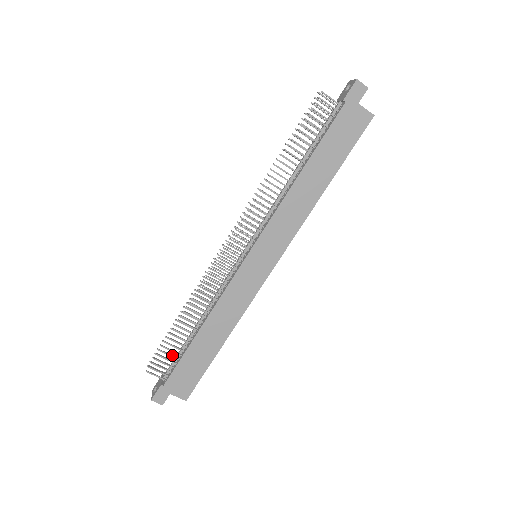
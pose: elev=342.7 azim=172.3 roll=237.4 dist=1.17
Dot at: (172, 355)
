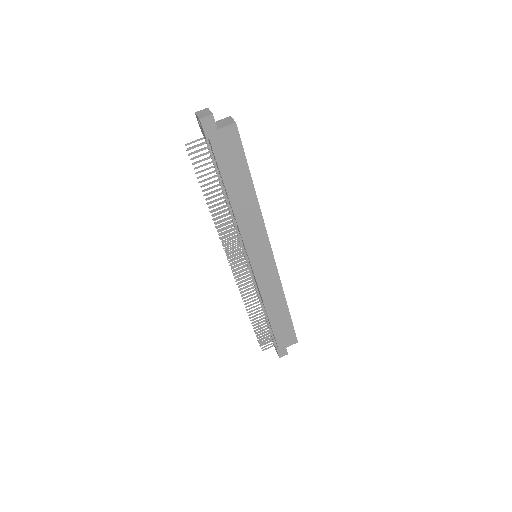
Dot at: (267, 334)
